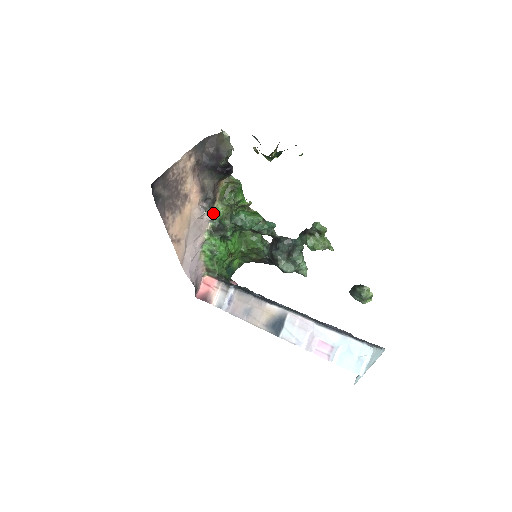
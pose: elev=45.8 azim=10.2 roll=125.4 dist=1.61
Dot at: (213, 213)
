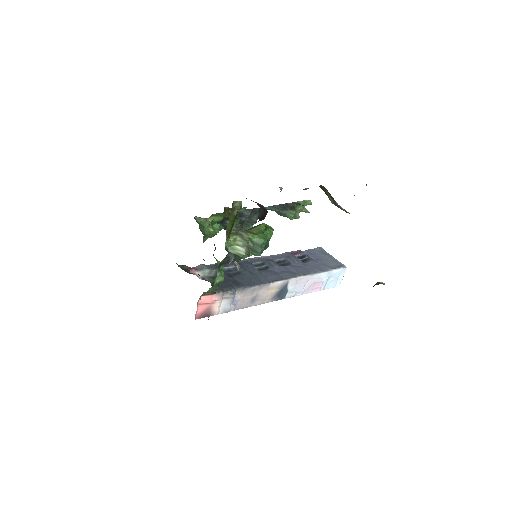
Dot at: (232, 256)
